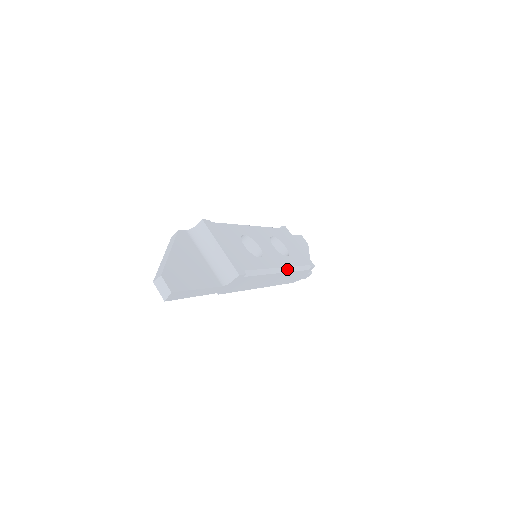
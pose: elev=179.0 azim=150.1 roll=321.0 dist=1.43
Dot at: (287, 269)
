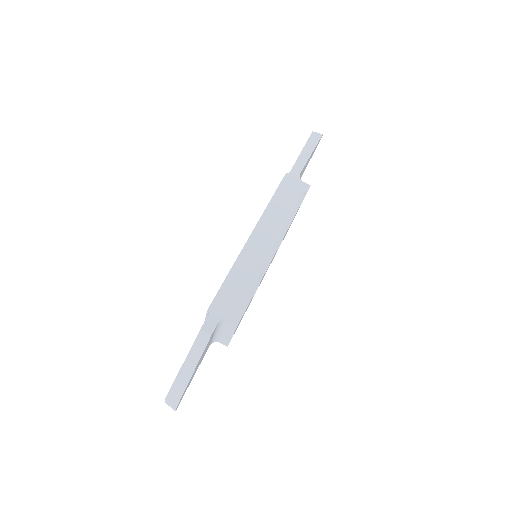
Dot at: occluded
